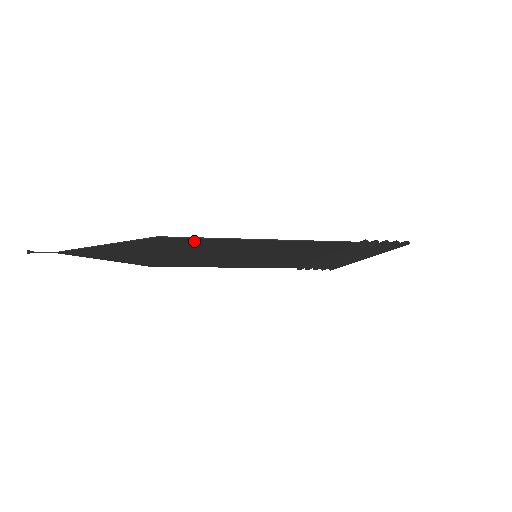
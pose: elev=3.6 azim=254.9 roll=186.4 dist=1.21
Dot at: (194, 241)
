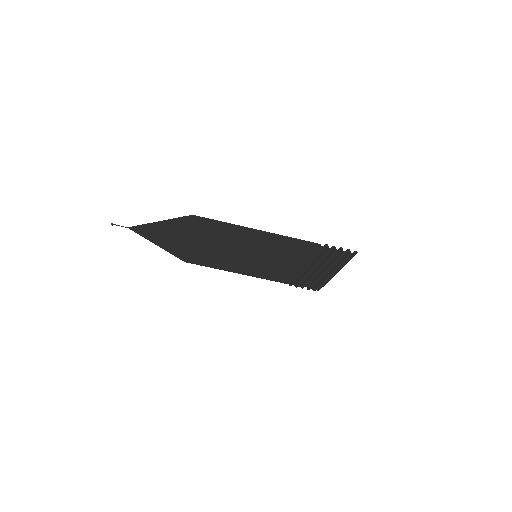
Dot at: (214, 225)
